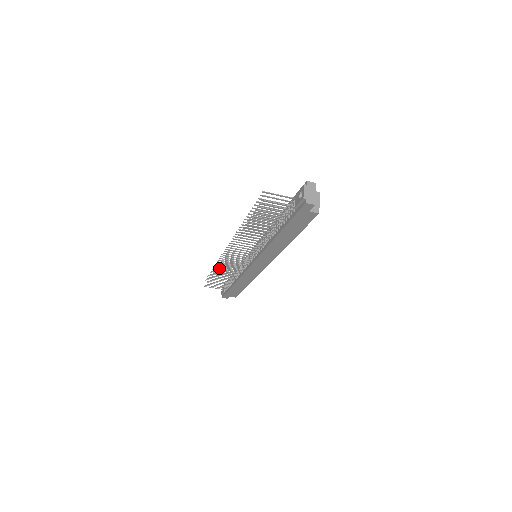
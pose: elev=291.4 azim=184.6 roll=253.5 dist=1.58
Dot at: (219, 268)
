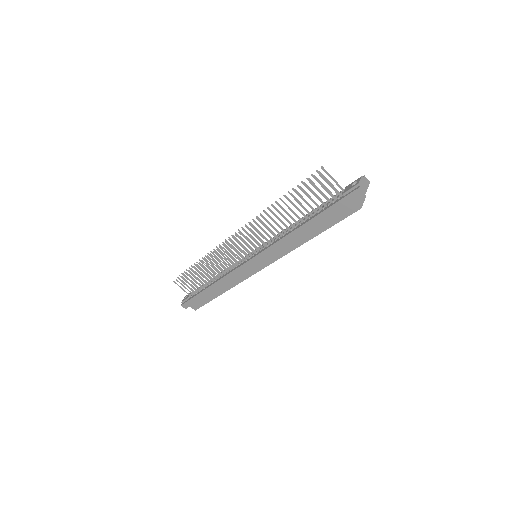
Dot at: occluded
